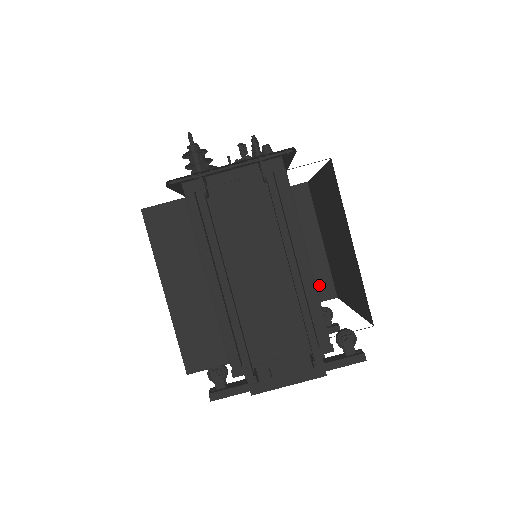
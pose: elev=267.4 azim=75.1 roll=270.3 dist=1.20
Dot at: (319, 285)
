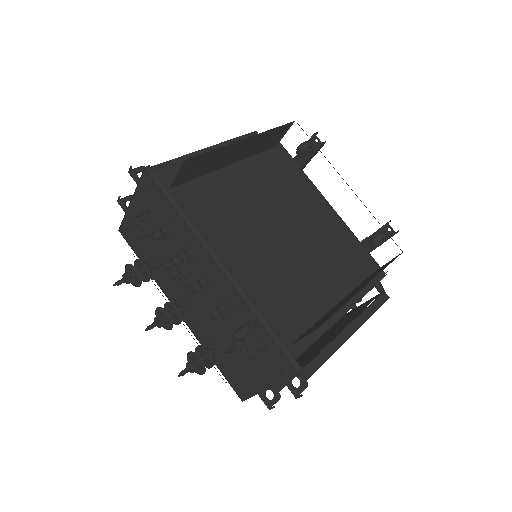
Dot at: (273, 138)
